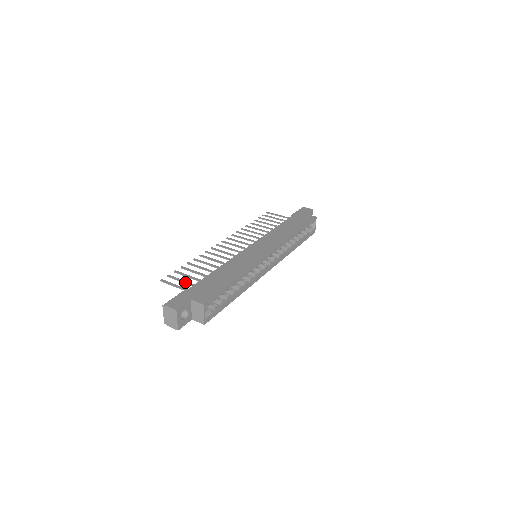
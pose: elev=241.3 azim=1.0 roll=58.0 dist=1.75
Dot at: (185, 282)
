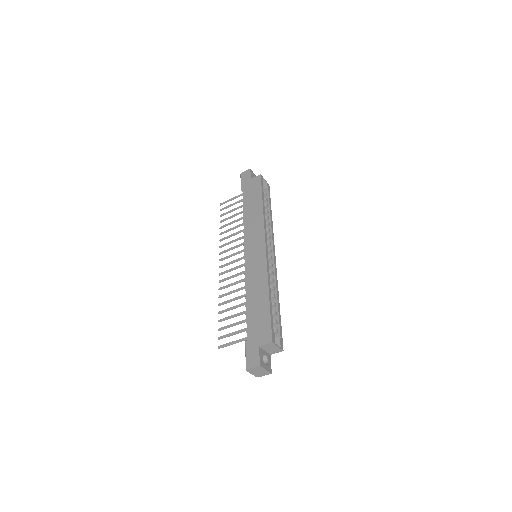
Dot at: (236, 333)
